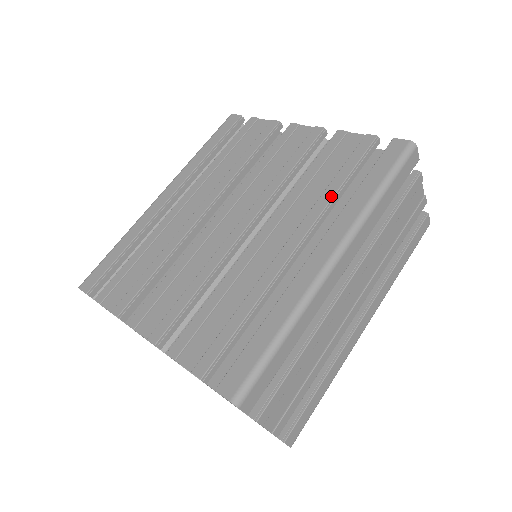
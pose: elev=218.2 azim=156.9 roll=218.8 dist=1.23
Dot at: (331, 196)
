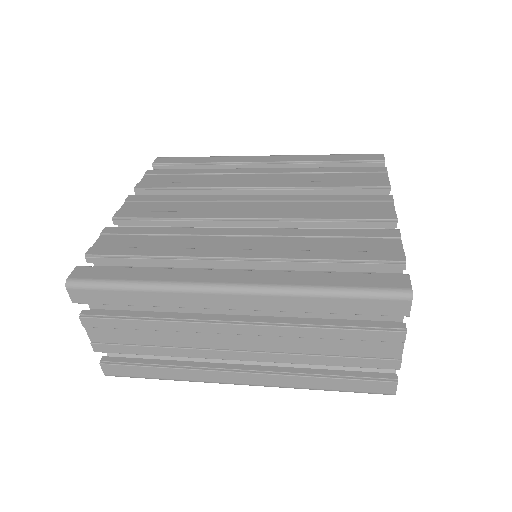
Dot at: (304, 257)
